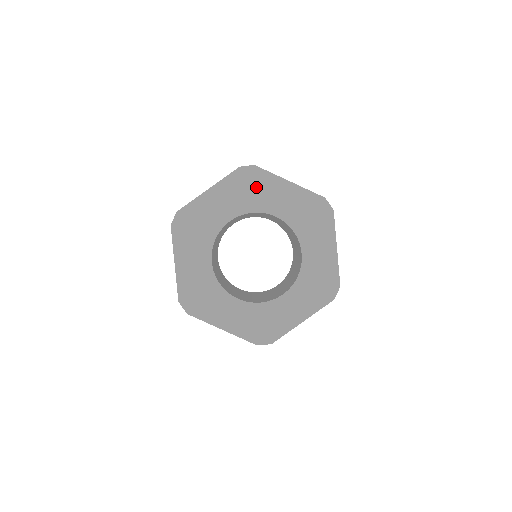
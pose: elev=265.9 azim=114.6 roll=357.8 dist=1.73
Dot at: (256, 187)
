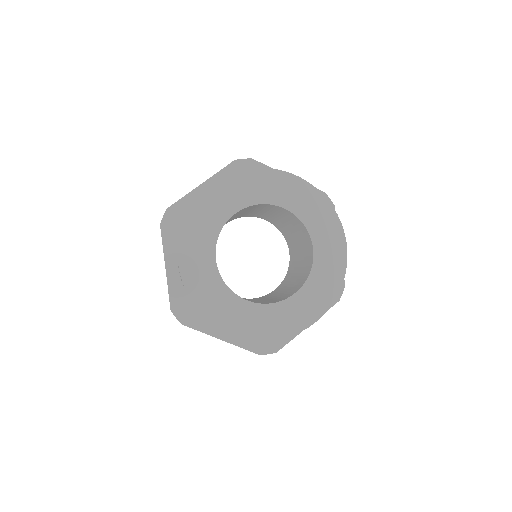
Dot at: (262, 177)
